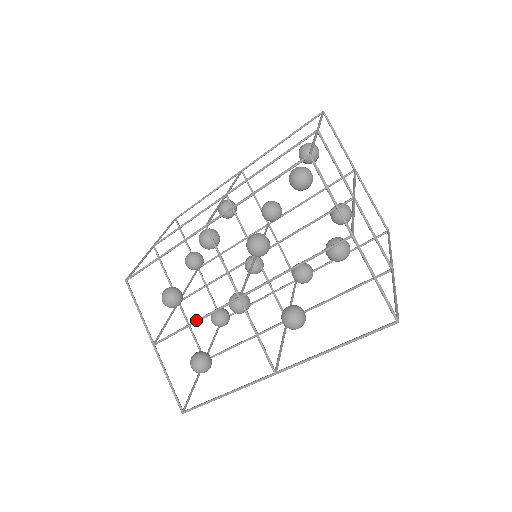
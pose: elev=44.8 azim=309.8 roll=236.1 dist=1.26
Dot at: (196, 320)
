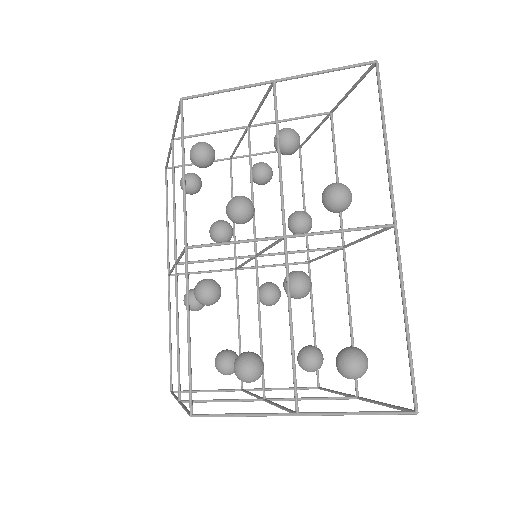
Dot at: occluded
